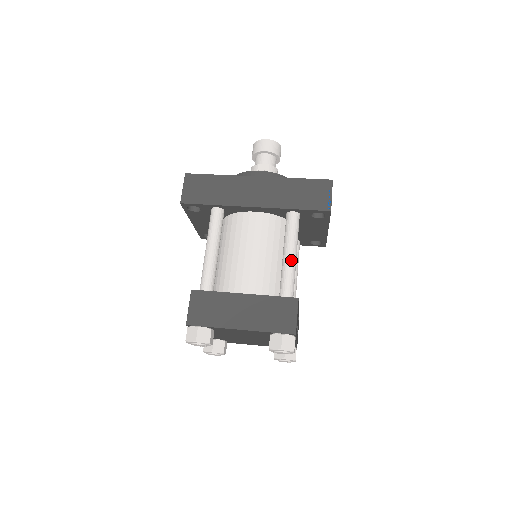
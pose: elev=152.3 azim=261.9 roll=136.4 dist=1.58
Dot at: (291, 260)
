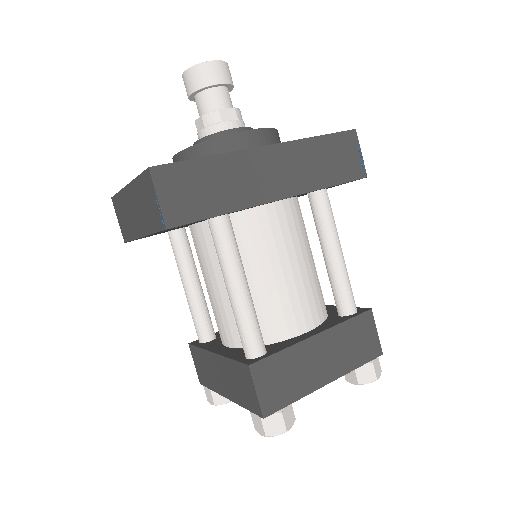
Dot at: (343, 261)
